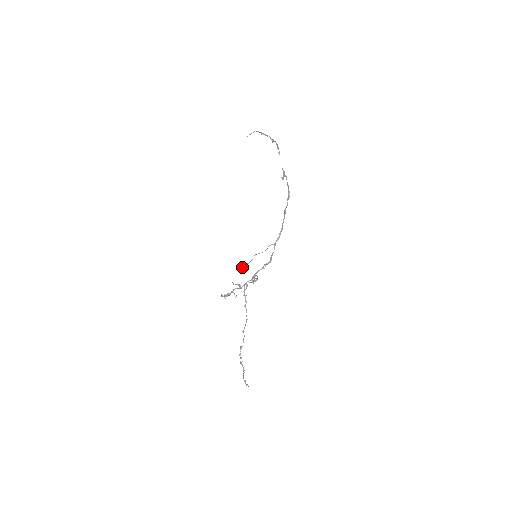
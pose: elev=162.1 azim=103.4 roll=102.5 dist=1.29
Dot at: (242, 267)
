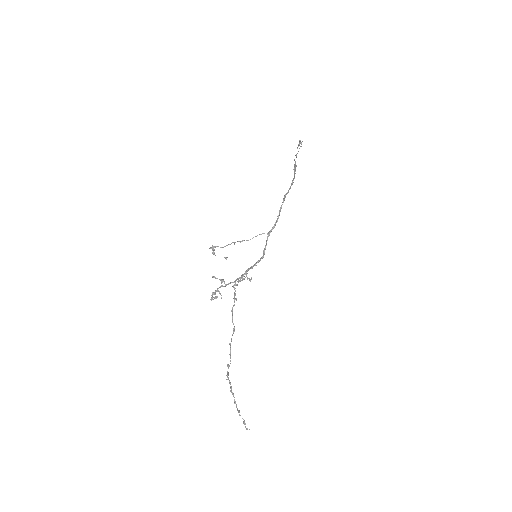
Dot at: (224, 257)
